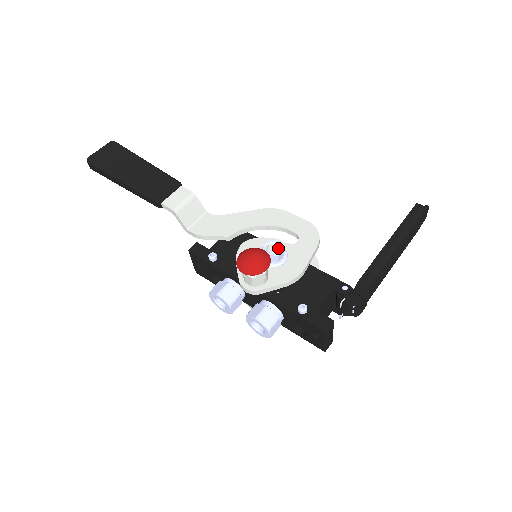
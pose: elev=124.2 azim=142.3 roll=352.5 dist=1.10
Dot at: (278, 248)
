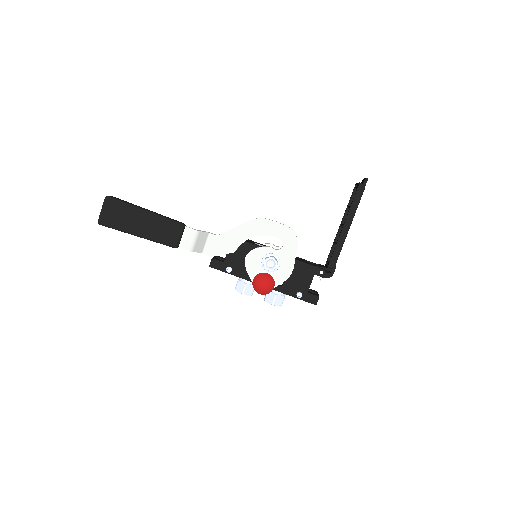
Dot at: (274, 263)
